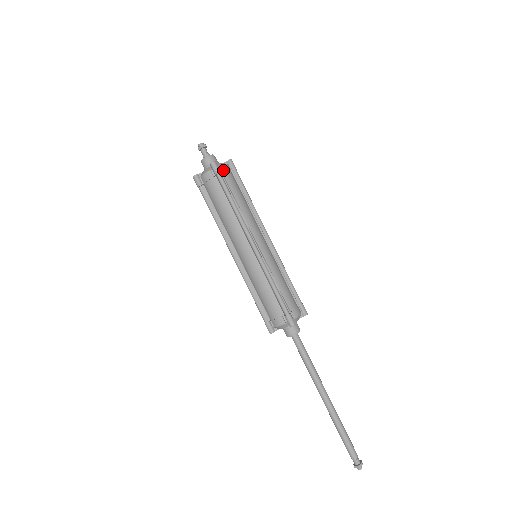
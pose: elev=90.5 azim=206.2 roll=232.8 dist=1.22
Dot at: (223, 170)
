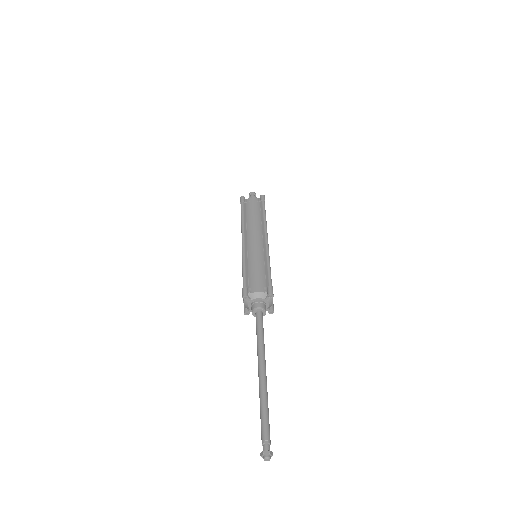
Dot at: occluded
